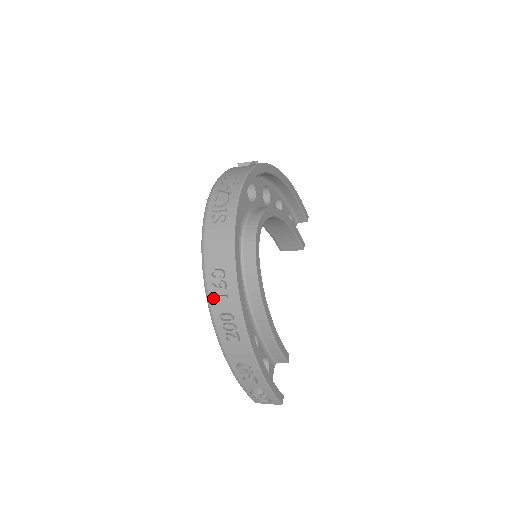
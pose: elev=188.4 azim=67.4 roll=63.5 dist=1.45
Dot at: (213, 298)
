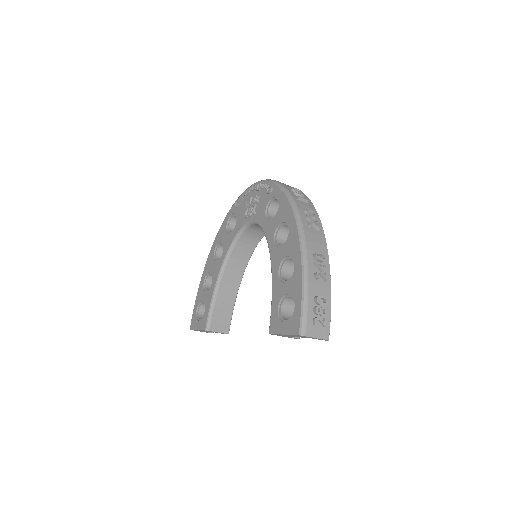
Dot at: (296, 199)
